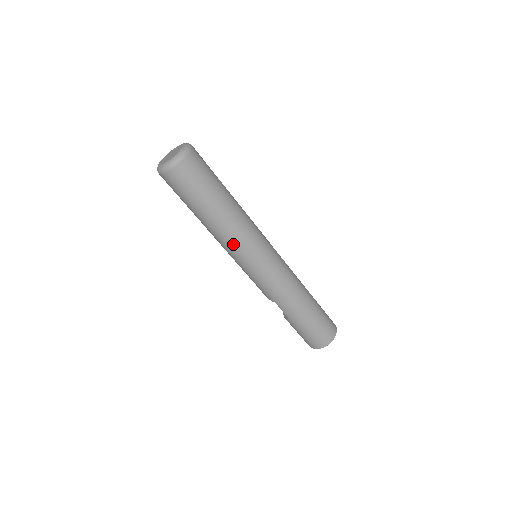
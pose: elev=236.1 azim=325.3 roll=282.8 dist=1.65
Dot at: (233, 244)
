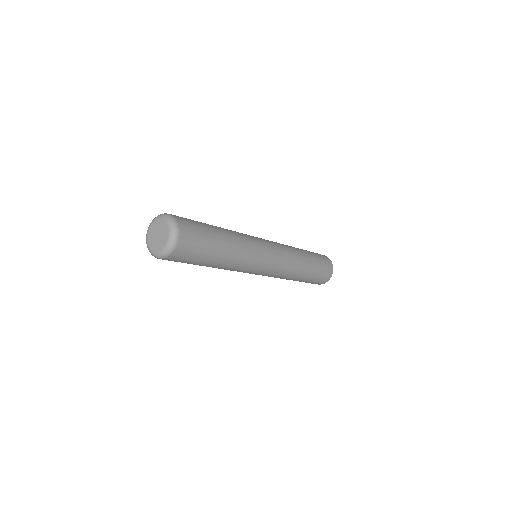
Dot at: occluded
